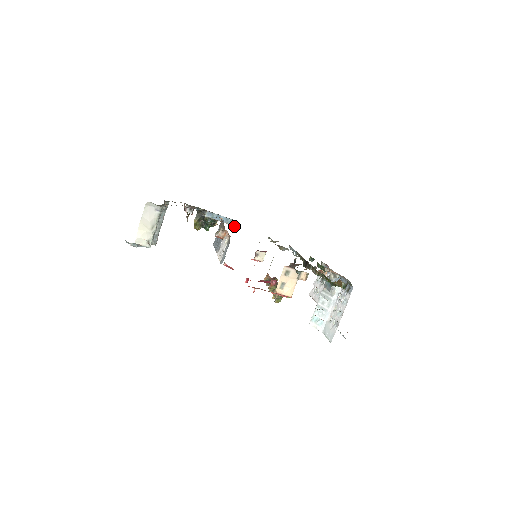
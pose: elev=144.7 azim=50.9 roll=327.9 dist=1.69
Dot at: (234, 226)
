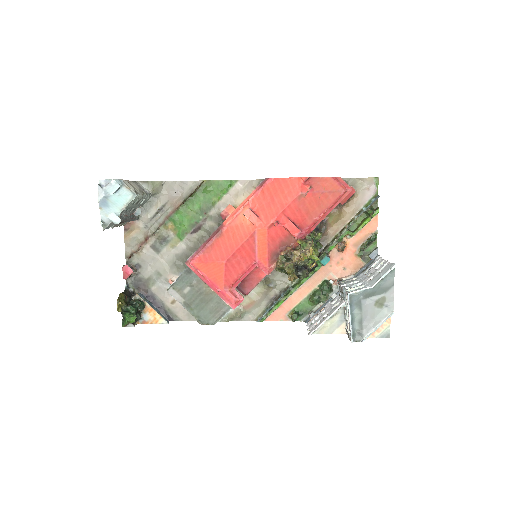
Dot at: (167, 323)
